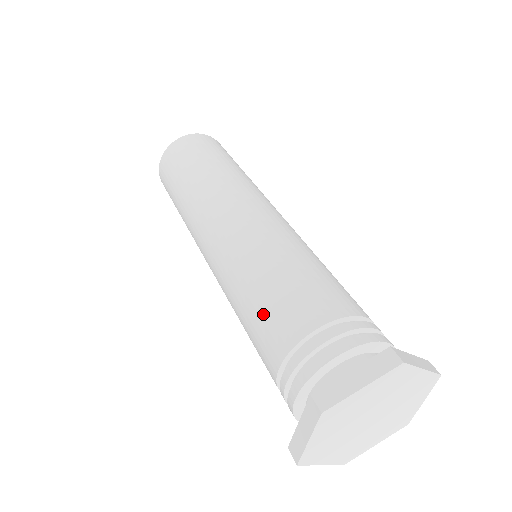
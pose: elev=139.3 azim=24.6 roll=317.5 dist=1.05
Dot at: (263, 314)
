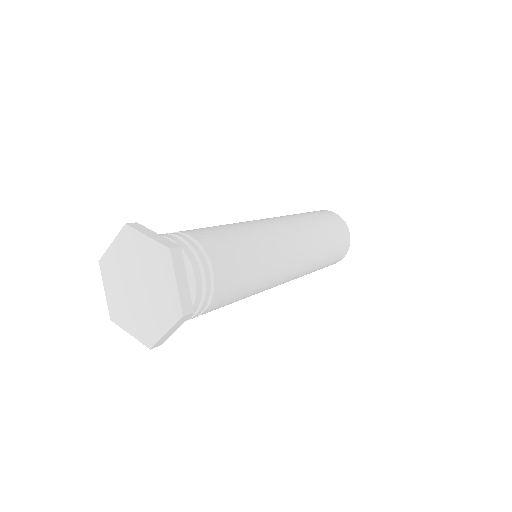
Dot at: occluded
